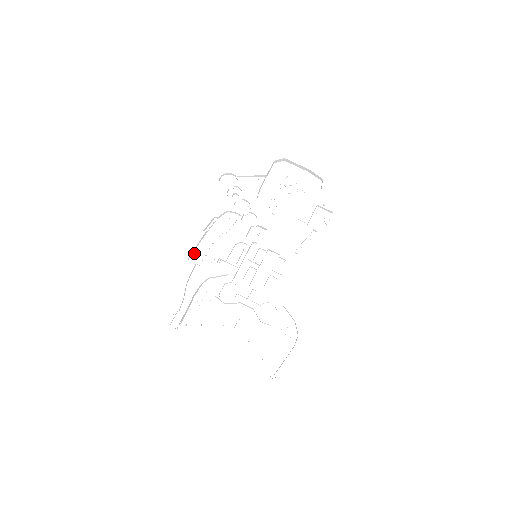
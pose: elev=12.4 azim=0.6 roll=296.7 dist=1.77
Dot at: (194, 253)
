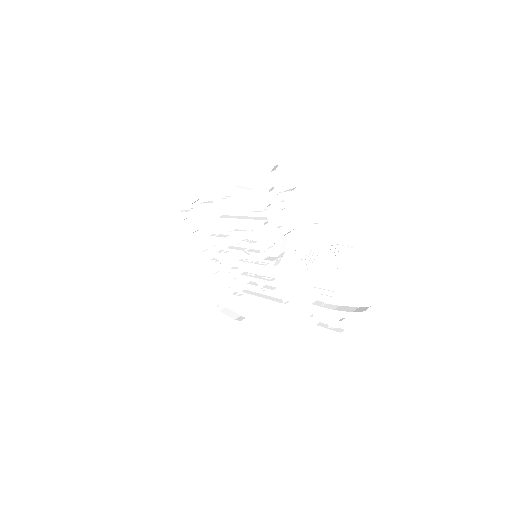
Dot at: (219, 186)
